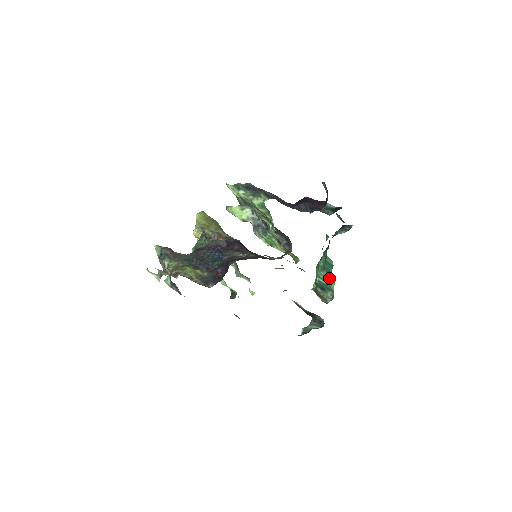
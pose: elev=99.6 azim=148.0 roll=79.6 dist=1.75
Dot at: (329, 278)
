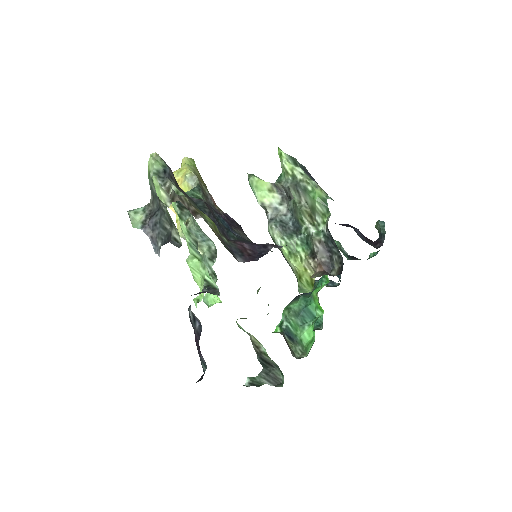
Dot at: (304, 329)
